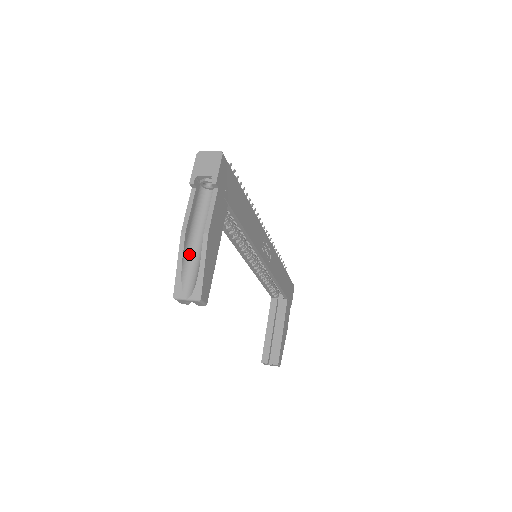
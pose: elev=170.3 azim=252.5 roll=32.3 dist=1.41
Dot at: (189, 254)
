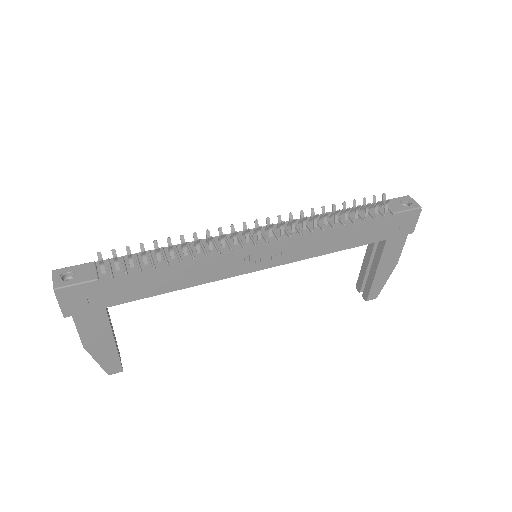
Dot at: occluded
